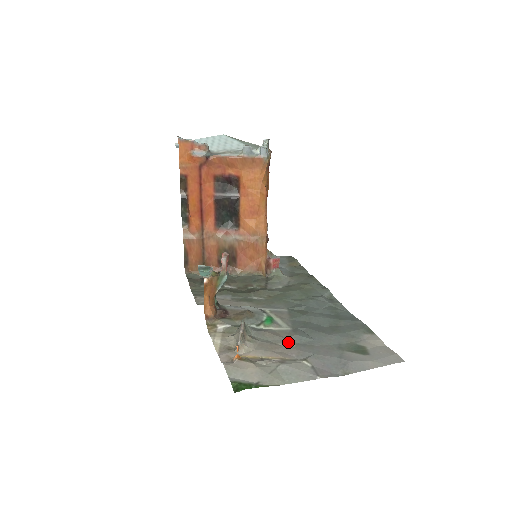
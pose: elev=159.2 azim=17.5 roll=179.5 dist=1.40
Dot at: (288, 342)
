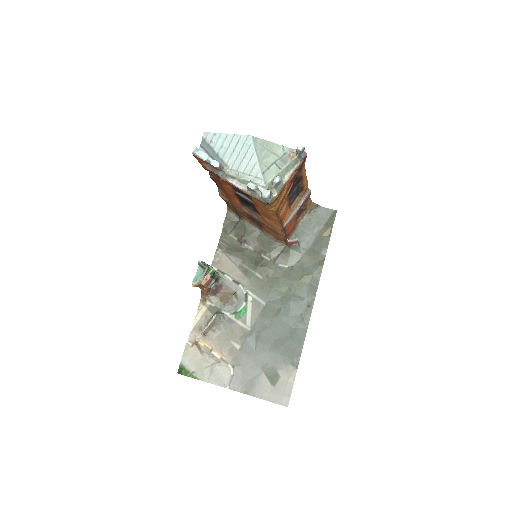
Dot at: (237, 343)
